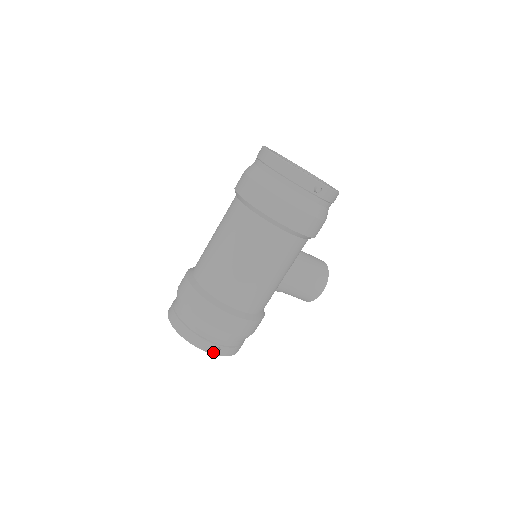
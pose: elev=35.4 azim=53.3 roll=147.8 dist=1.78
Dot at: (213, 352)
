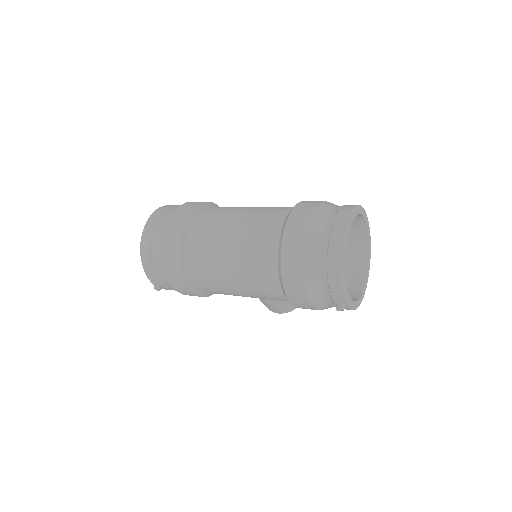
Dot at: (154, 284)
